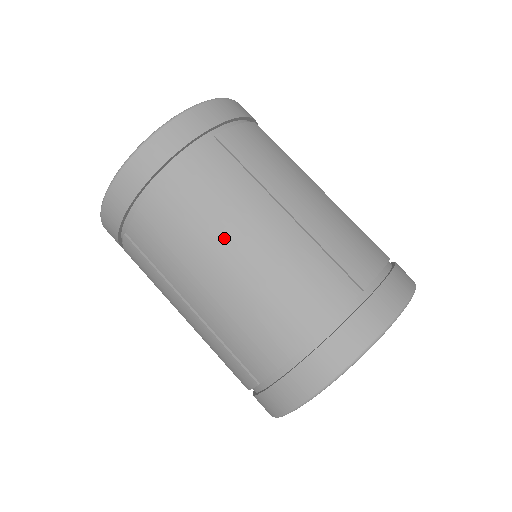
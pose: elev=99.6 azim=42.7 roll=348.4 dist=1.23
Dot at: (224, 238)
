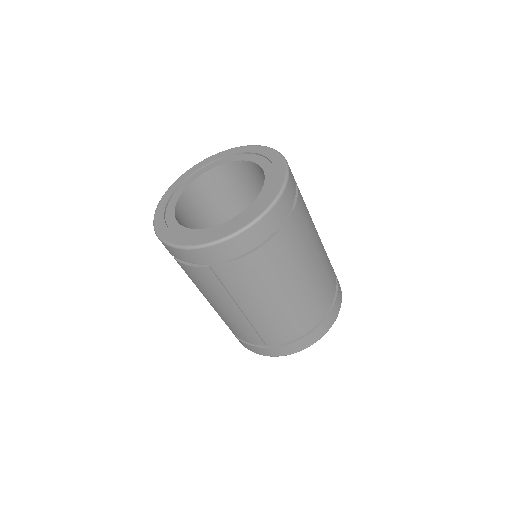
Dot at: (288, 281)
